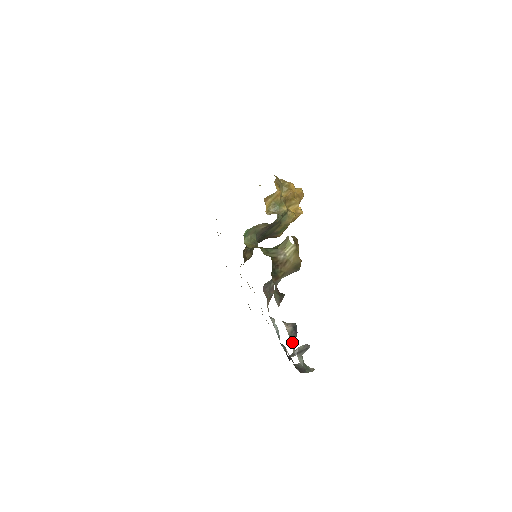
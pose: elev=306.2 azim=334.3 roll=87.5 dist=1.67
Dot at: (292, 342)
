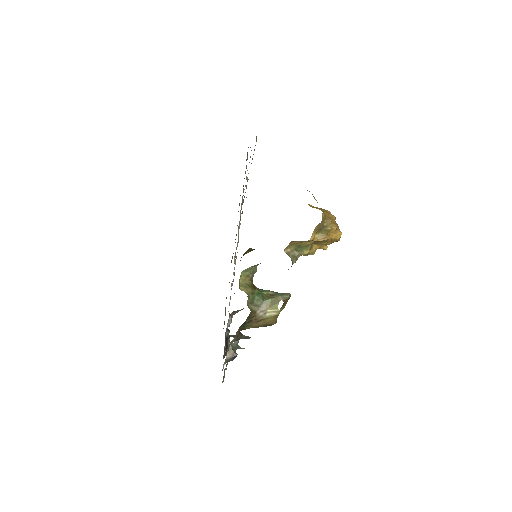
Dot at: (226, 362)
